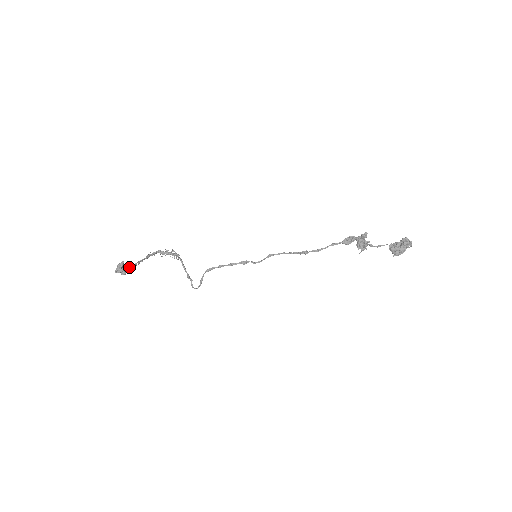
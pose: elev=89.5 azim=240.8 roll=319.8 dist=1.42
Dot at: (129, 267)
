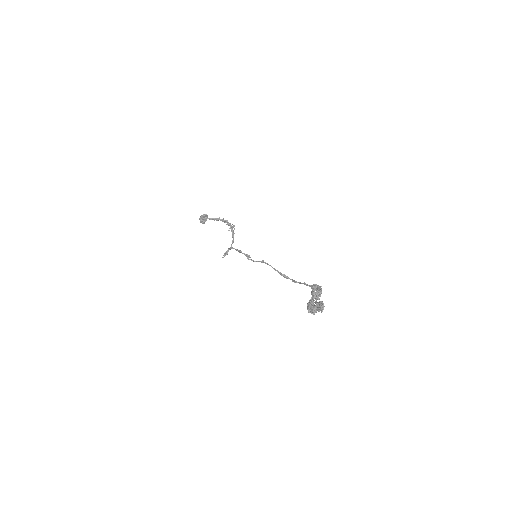
Dot at: (201, 218)
